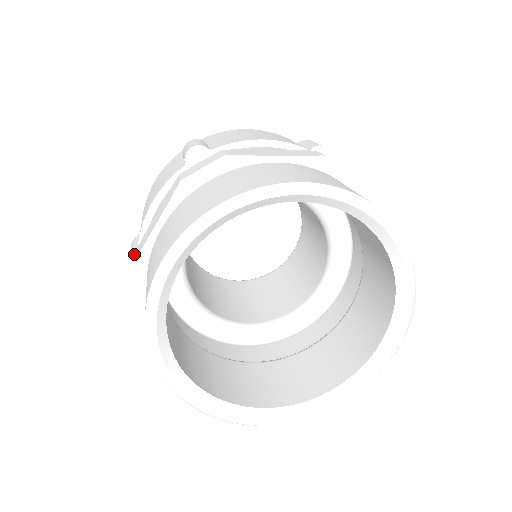
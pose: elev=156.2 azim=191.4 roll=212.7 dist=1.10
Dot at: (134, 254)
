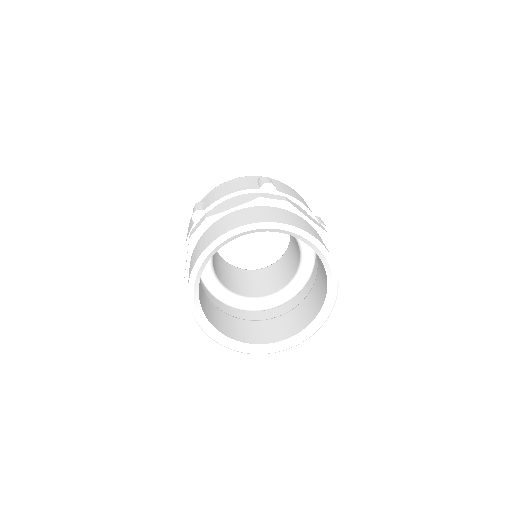
Dot at: occluded
